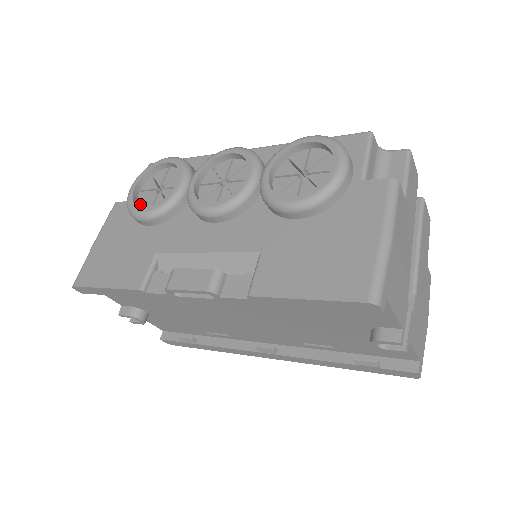
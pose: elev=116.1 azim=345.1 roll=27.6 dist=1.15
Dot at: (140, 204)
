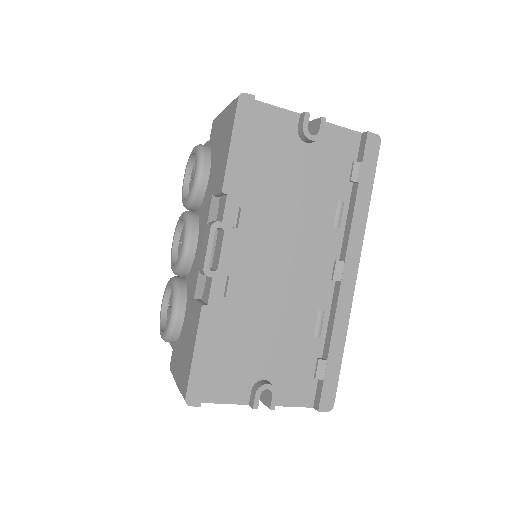
Dot at: occluded
